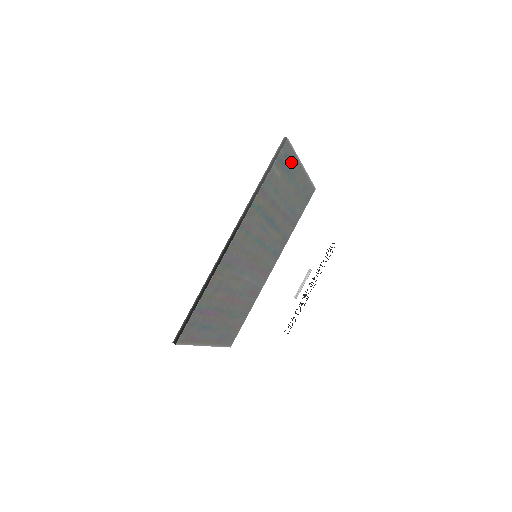
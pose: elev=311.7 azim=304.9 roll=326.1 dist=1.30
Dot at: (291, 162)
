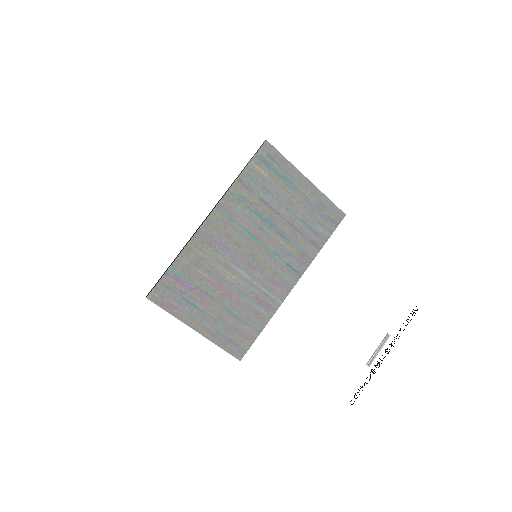
Dot at: (282, 167)
